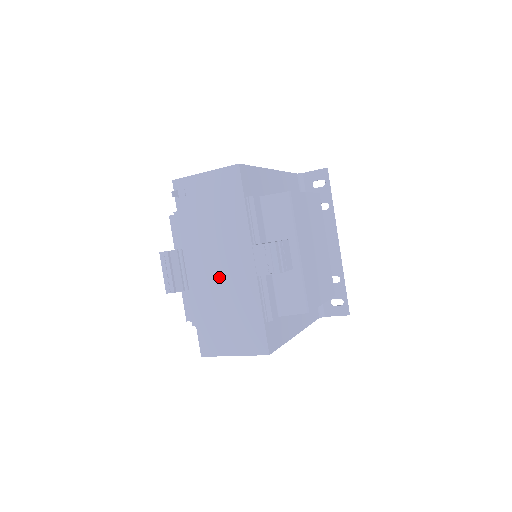
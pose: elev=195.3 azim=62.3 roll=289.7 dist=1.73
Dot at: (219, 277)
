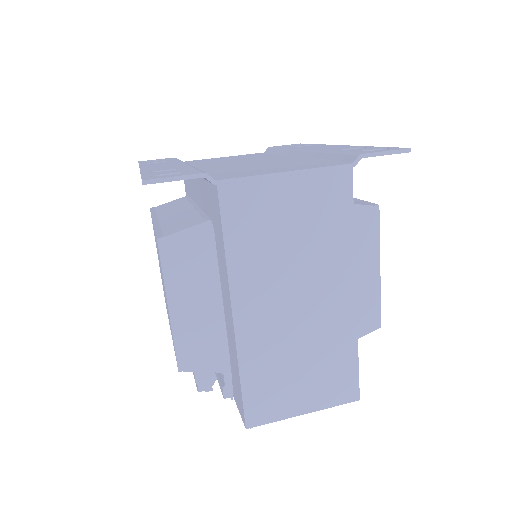
Dot at: occluded
